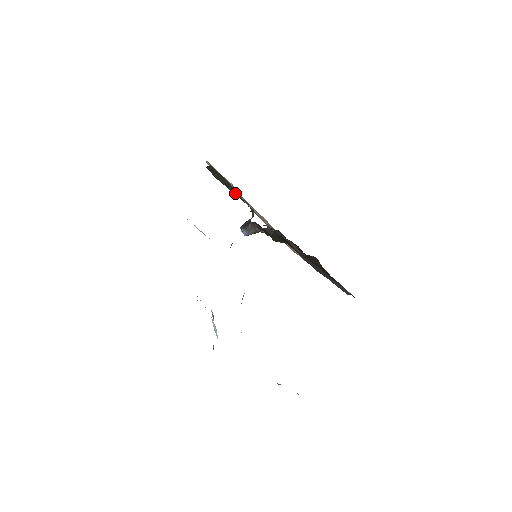
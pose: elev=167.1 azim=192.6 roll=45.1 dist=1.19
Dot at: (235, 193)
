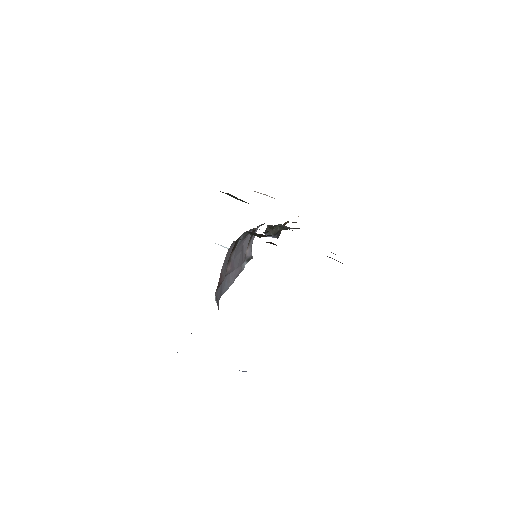
Dot at: occluded
